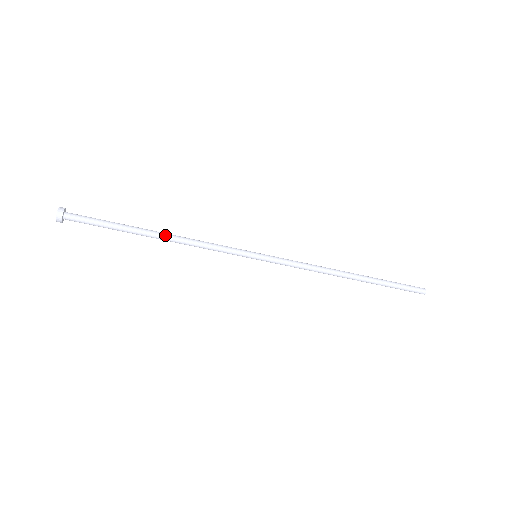
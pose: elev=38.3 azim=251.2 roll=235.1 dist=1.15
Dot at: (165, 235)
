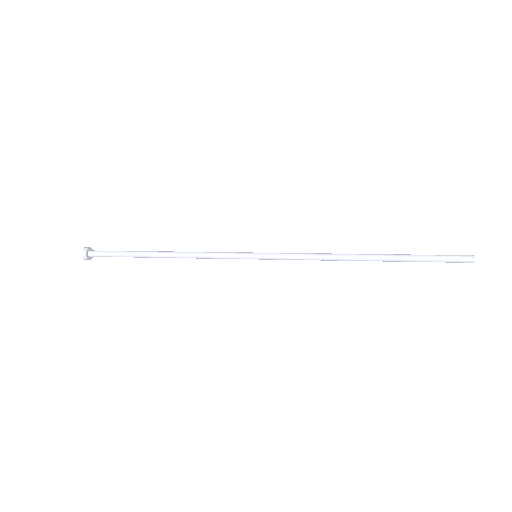
Dot at: (168, 253)
